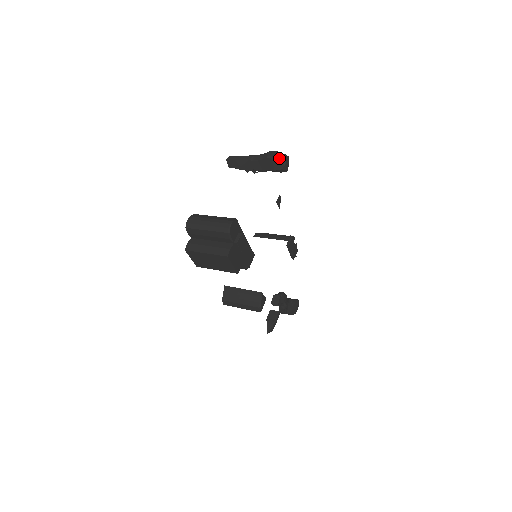
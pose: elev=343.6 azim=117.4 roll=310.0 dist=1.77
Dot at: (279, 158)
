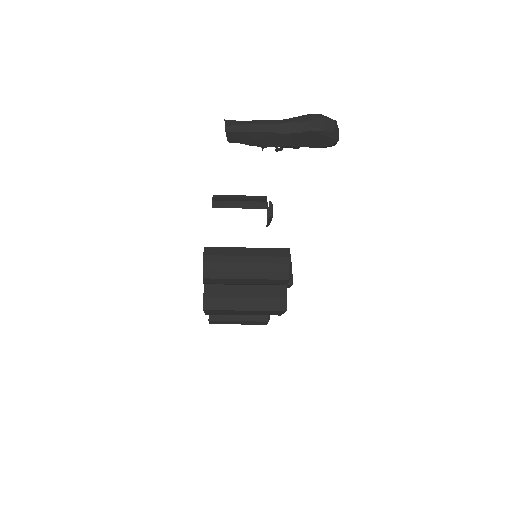
Dot at: (331, 130)
